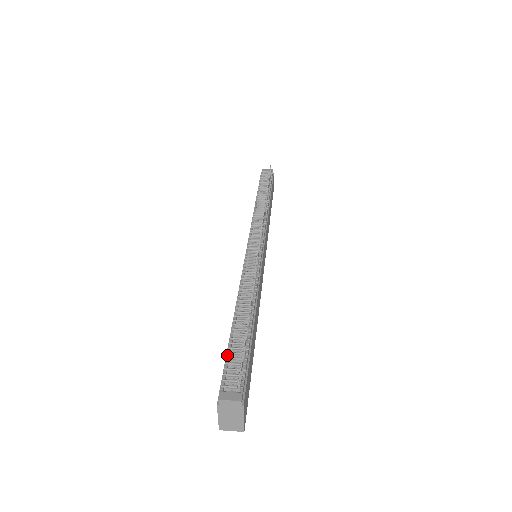
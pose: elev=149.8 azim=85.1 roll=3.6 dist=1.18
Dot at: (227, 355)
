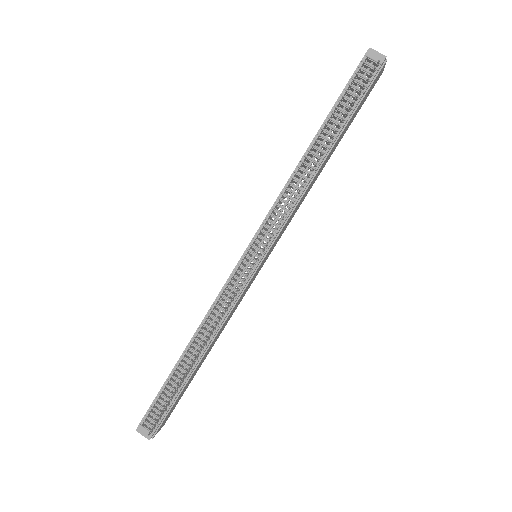
Dot at: (158, 395)
